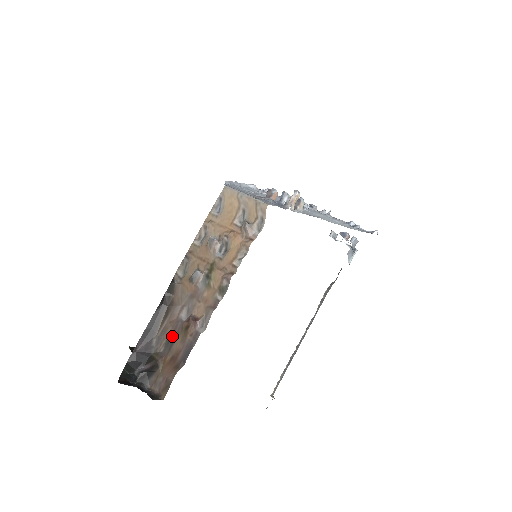
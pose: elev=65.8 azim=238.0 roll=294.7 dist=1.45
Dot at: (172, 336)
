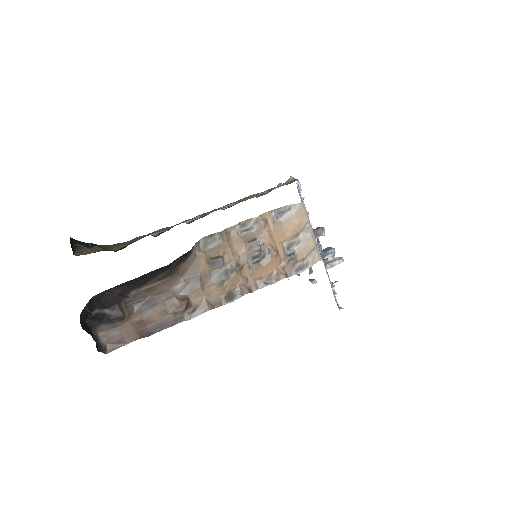
Dot at: (154, 300)
